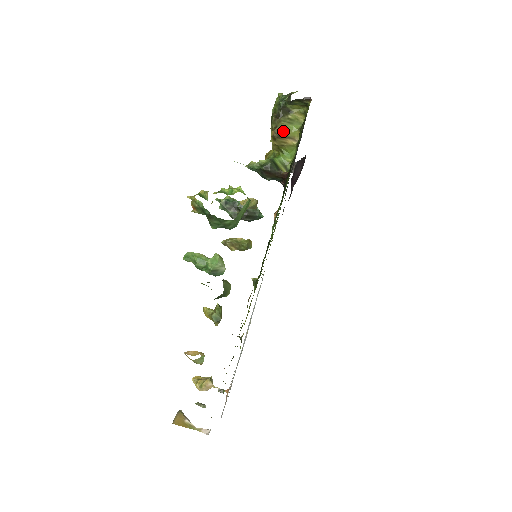
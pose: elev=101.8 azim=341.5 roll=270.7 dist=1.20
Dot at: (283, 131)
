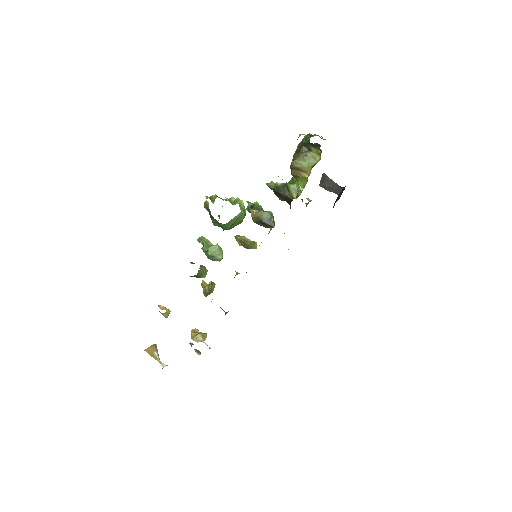
Dot at: (299, 164)
